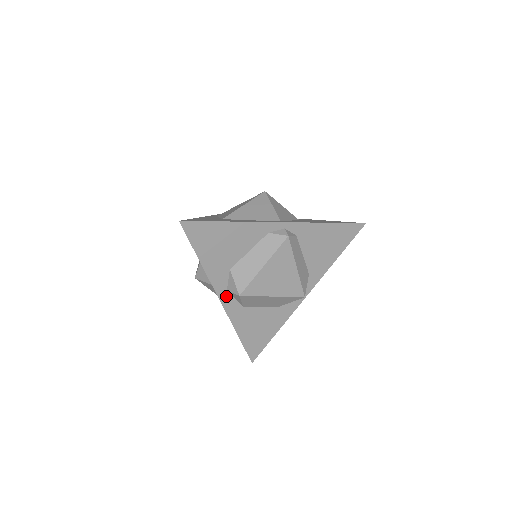
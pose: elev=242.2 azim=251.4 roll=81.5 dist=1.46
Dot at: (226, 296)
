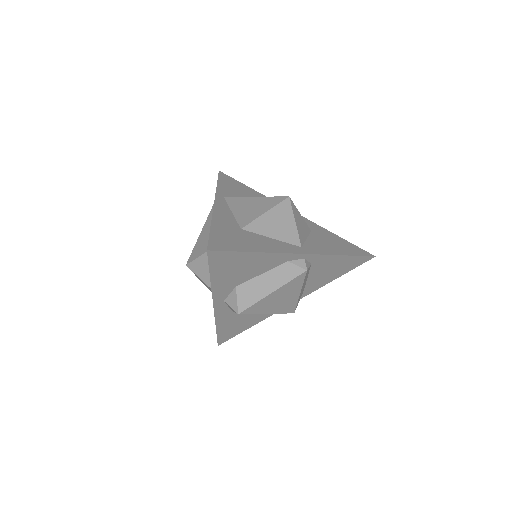
Dot at: (221, 304)
